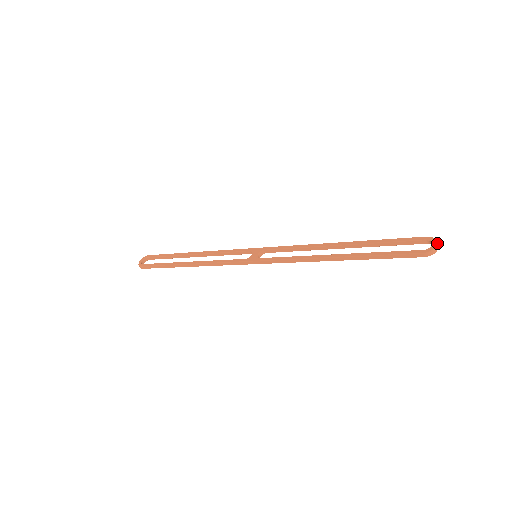
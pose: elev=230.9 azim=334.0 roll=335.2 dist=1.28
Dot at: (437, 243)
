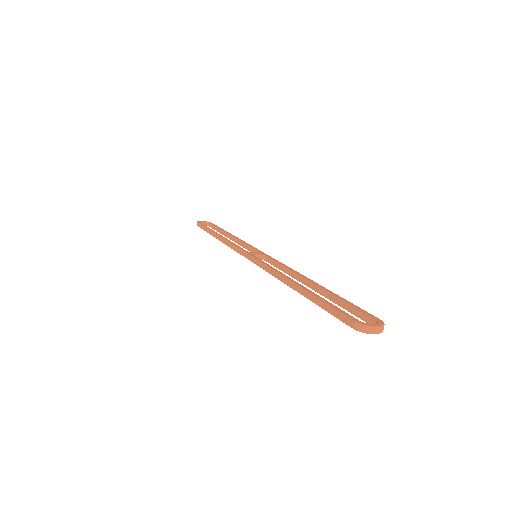
Dot at: (379, 326)
